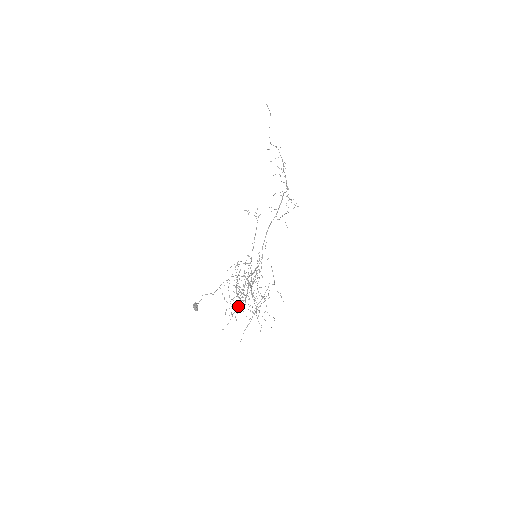
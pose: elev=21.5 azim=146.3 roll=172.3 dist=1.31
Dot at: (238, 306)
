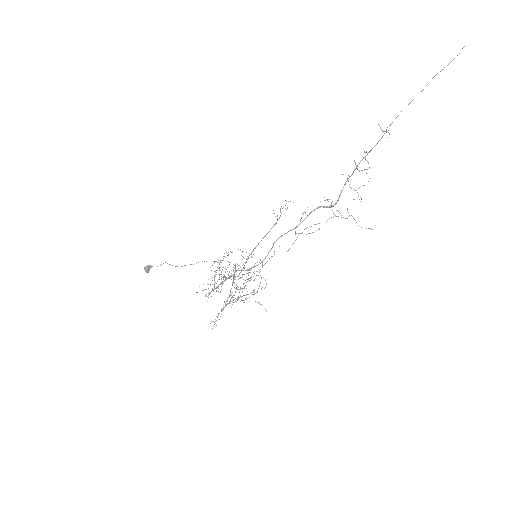
Dot at: (212, 289)
